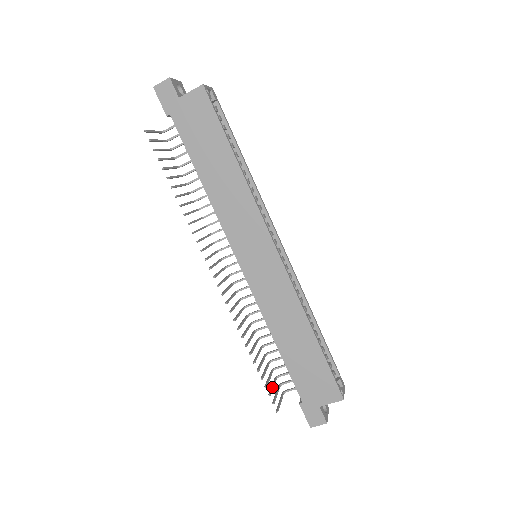
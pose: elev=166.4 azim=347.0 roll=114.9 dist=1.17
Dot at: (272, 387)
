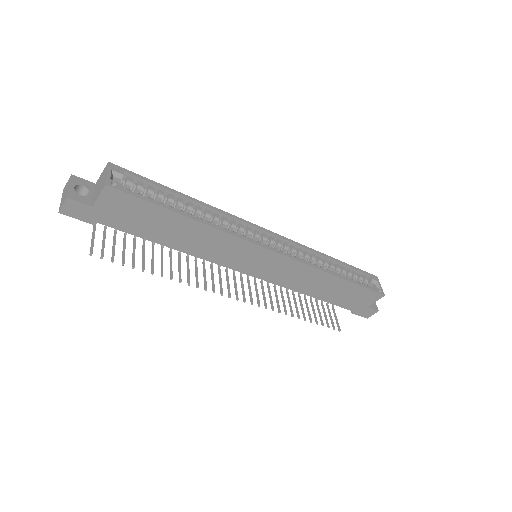
Dot at: (325, 317)
